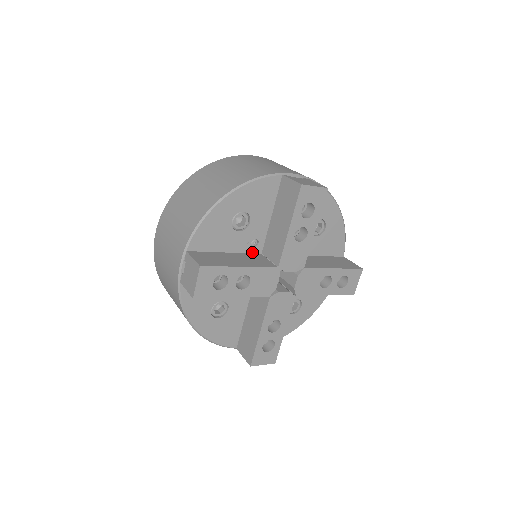
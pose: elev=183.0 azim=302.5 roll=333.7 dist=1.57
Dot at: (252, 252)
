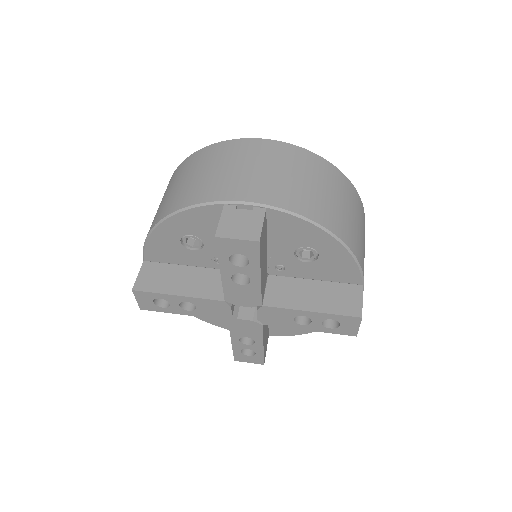
Dot at: occluded
